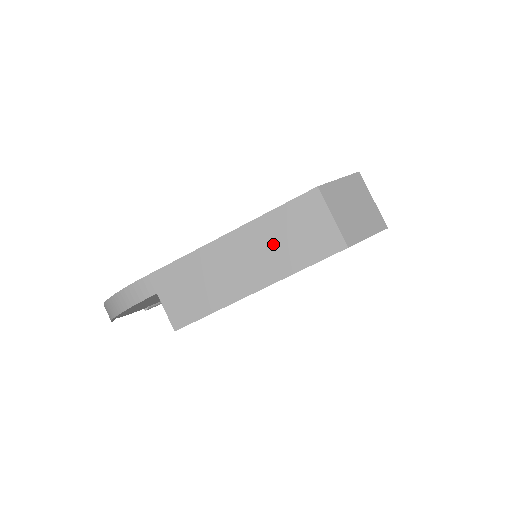
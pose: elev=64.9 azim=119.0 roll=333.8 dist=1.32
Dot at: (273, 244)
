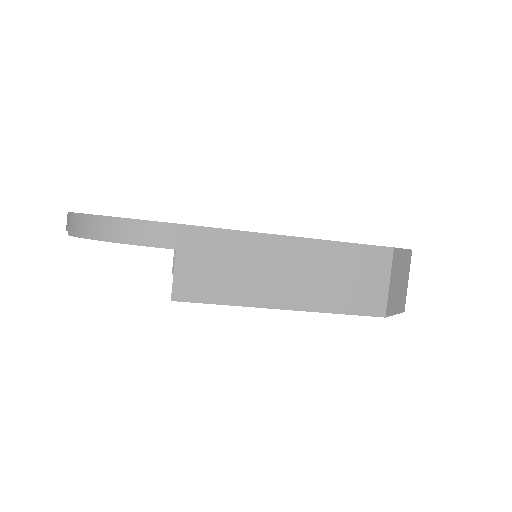
Dot at: (325, 274)
